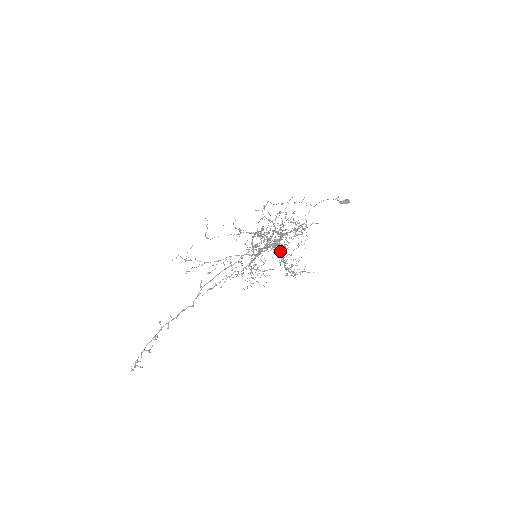
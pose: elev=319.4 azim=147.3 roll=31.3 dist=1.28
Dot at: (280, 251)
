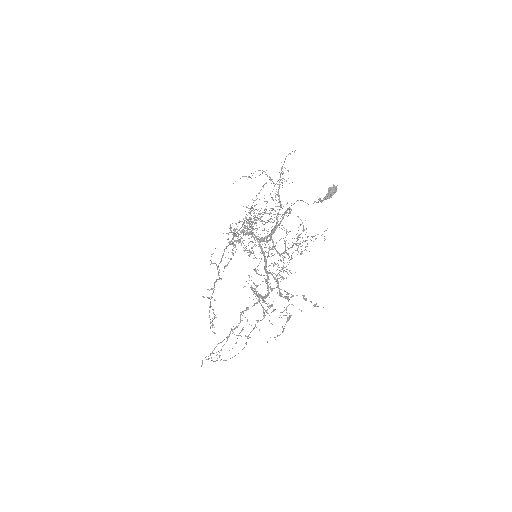
Dot at: (286, 271)
